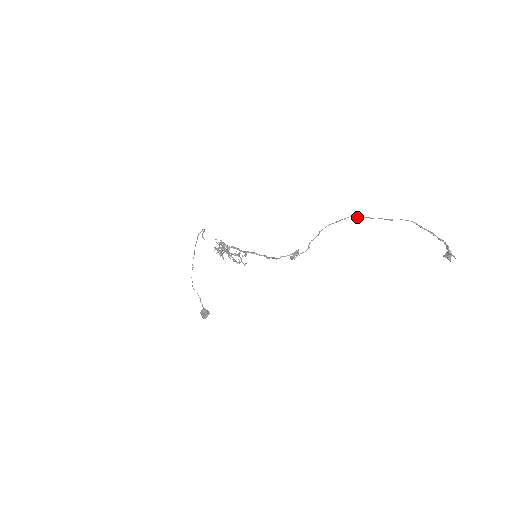
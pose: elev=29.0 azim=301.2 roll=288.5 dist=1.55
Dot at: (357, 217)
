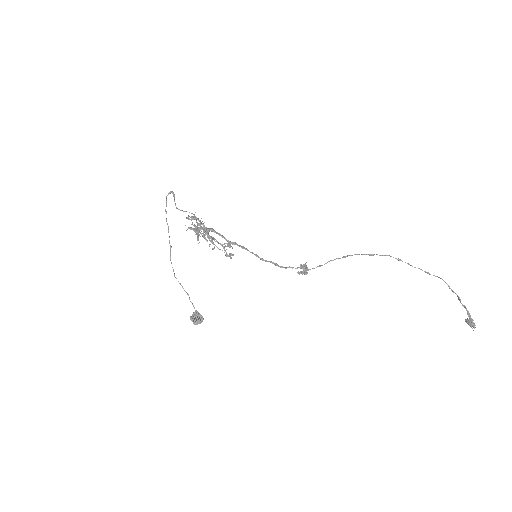
Dot at: (397, 259)
